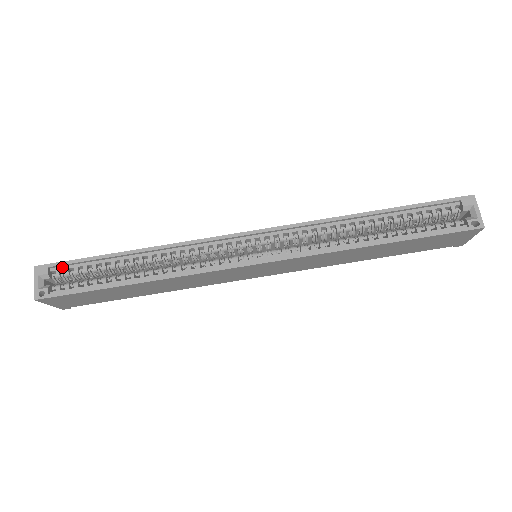
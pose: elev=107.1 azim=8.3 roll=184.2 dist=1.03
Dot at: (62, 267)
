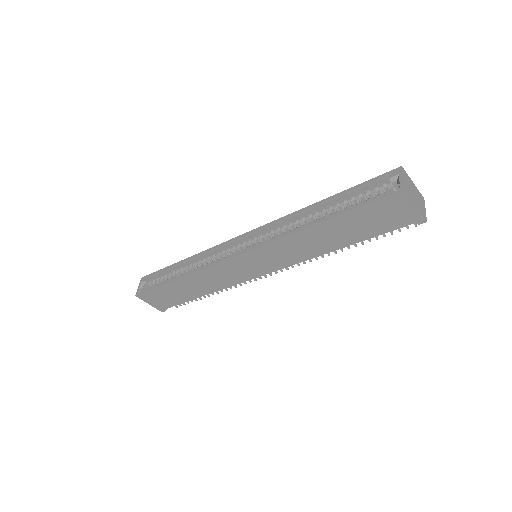
Dot at: (153, 277)
